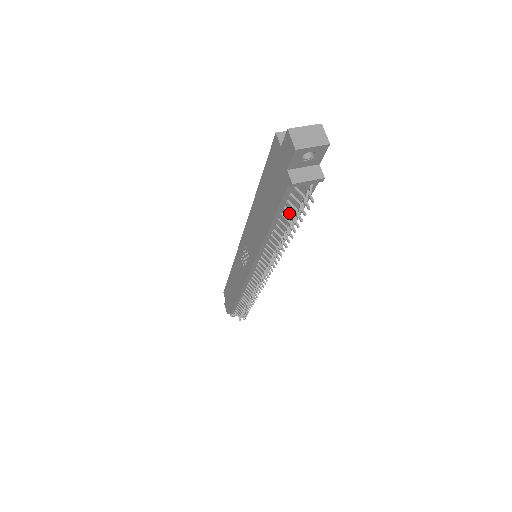
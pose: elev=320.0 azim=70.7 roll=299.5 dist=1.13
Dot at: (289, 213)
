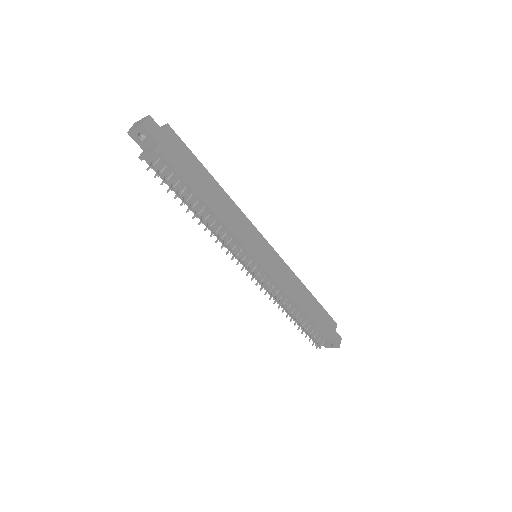
Dot at: (169, 186)
